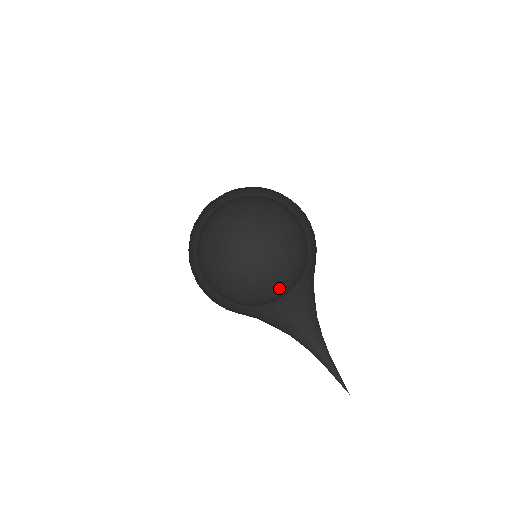
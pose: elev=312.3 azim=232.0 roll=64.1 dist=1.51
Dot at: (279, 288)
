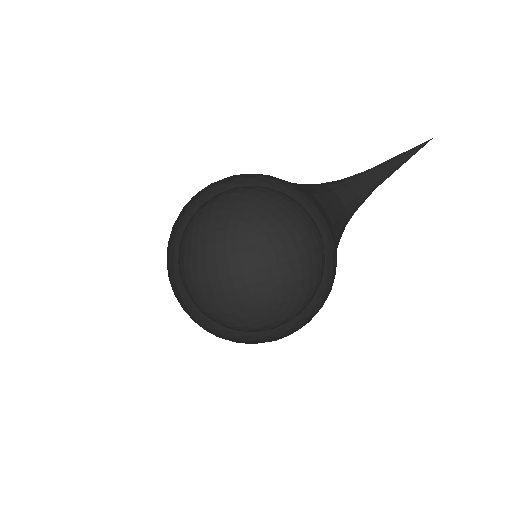
Dot at: occluded
